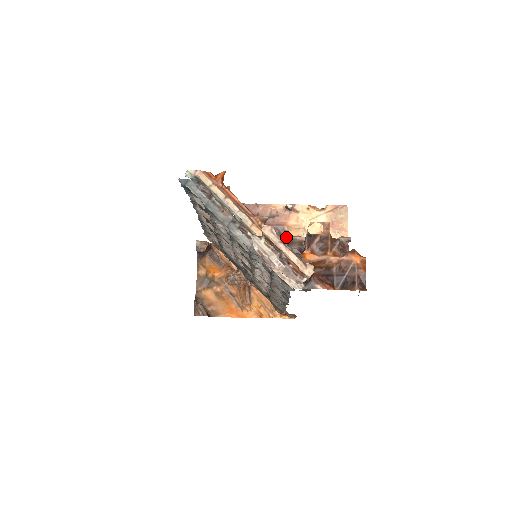
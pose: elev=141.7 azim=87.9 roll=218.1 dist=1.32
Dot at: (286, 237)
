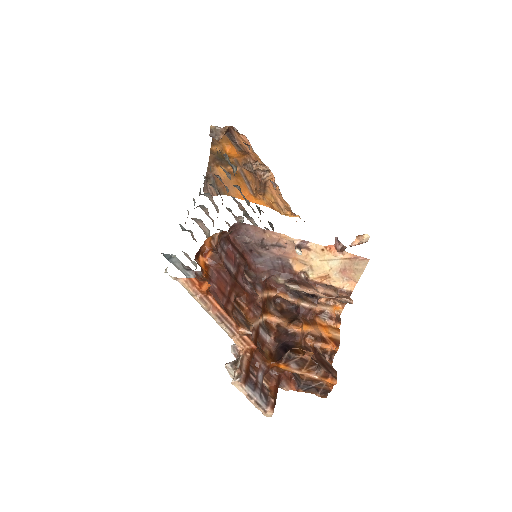
Dot at: (284, 284)
